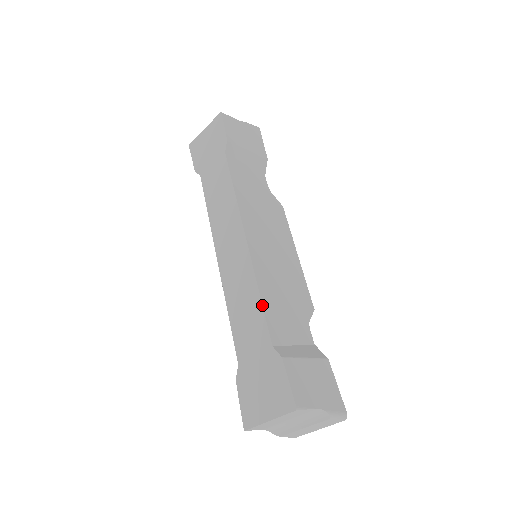
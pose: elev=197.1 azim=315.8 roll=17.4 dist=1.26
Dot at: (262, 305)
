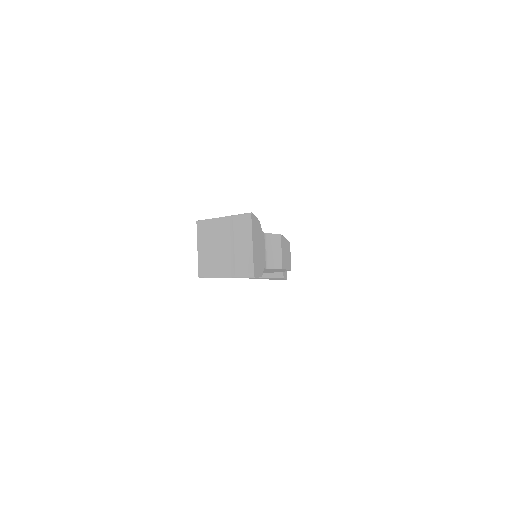
Dot at: occluded
